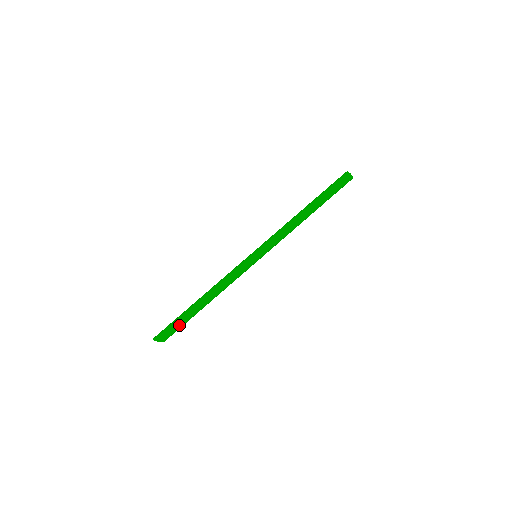
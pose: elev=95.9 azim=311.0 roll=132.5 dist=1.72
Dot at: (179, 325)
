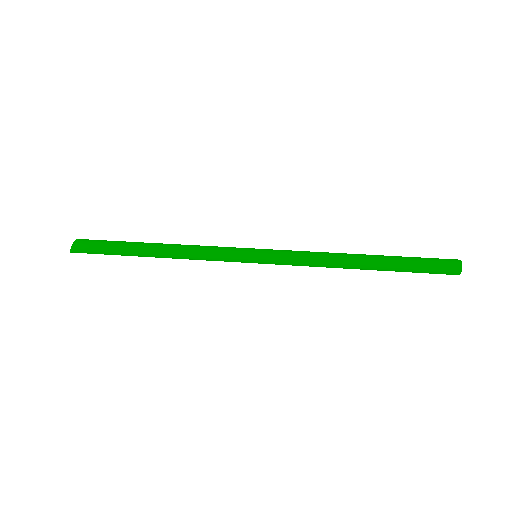
Dot at: (106, 243)
